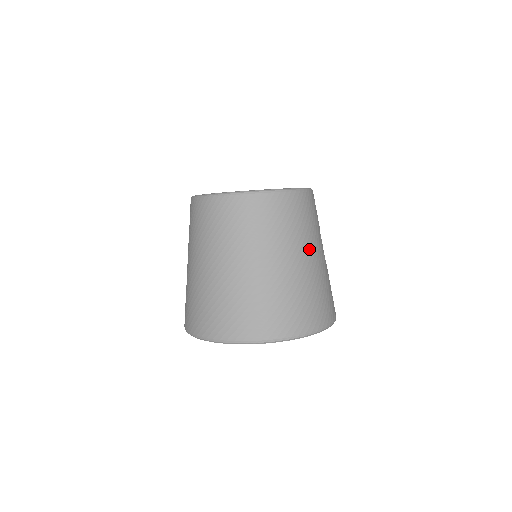
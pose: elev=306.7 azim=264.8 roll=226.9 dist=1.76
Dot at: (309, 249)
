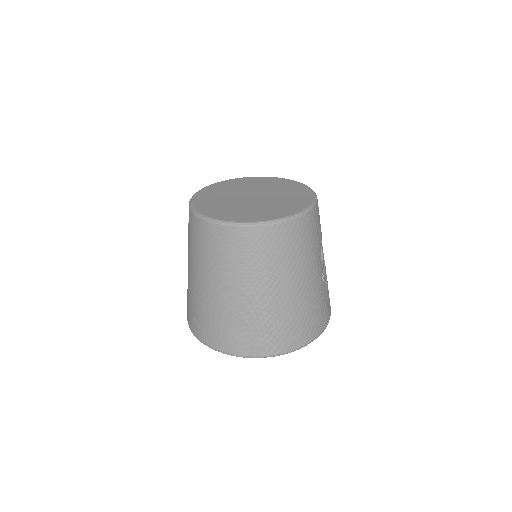
Dot at: (291, 278)
